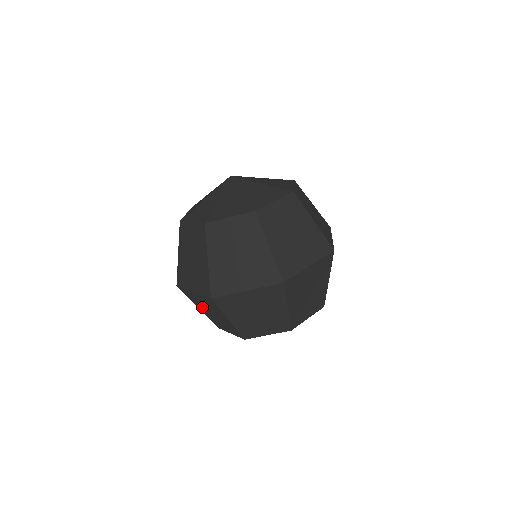
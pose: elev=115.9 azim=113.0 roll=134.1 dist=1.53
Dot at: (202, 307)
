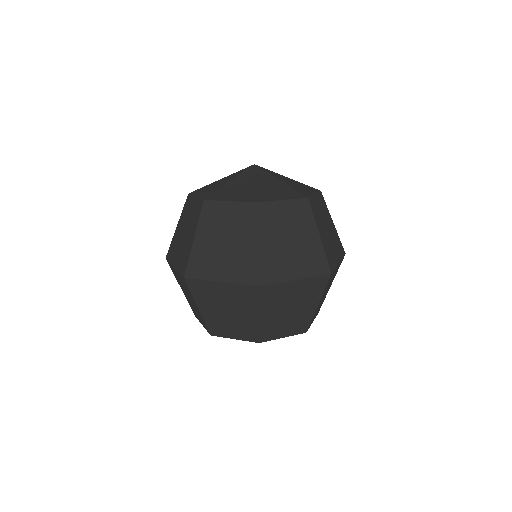
Dot at: (182, 287)
